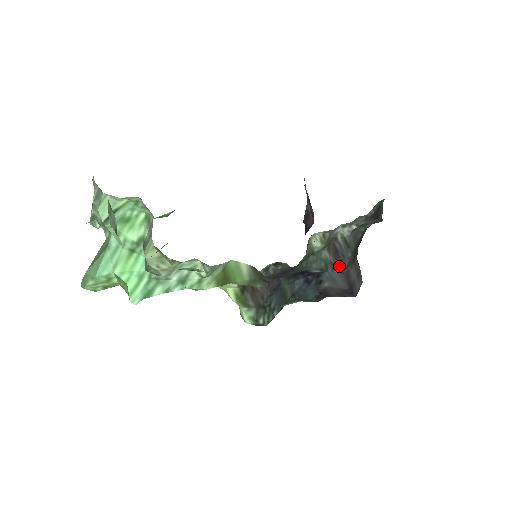
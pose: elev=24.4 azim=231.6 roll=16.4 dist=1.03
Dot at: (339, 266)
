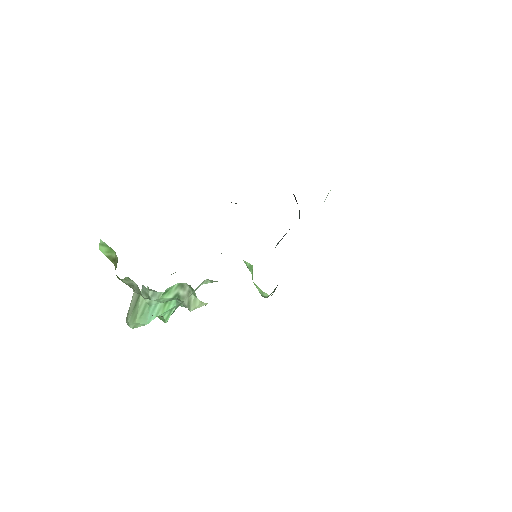
Dot at: occluded
